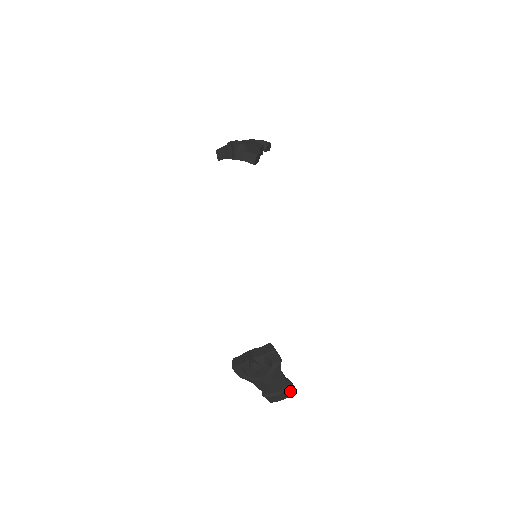
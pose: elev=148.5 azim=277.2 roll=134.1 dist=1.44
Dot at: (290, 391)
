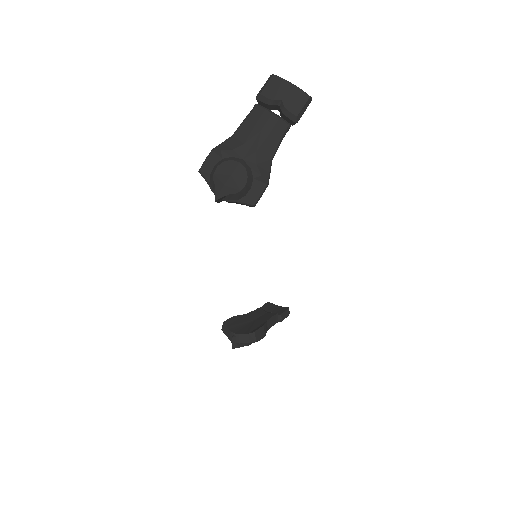
Dot at: occluded
